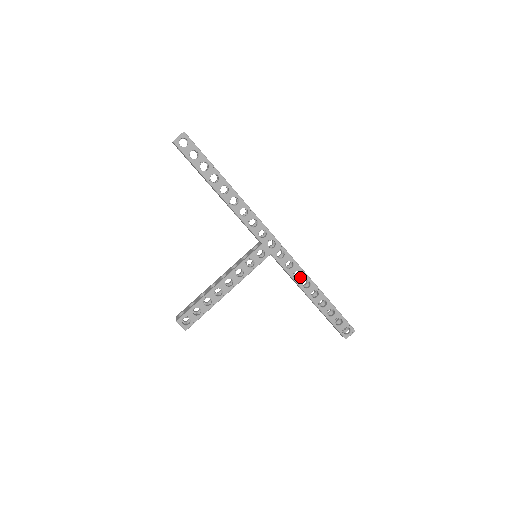
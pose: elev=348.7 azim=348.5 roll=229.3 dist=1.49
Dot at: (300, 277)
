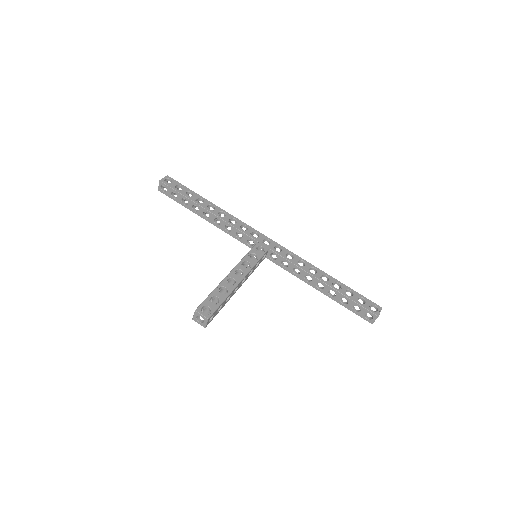
Dot at: (304, 265)
